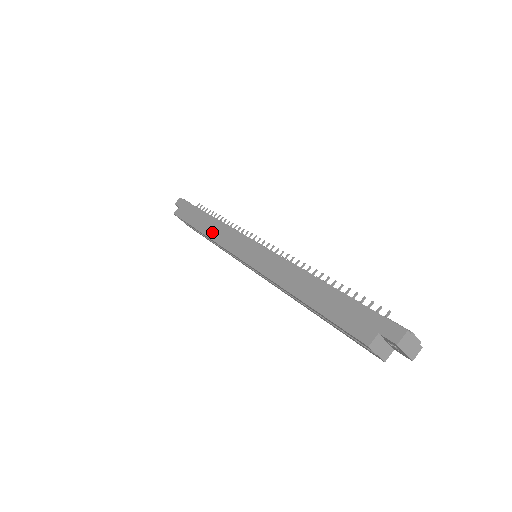
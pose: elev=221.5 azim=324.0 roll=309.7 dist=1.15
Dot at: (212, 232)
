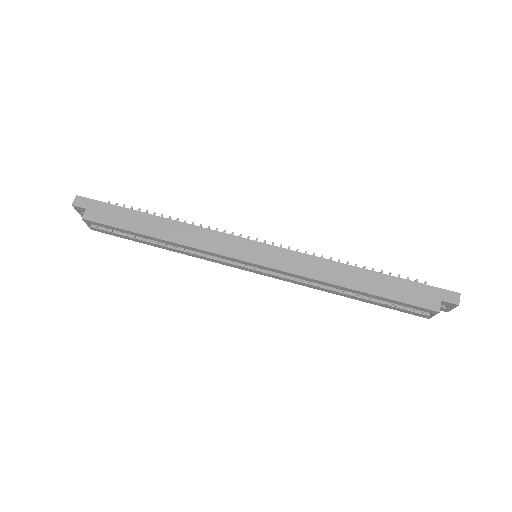
Dot at: (183, 238)
